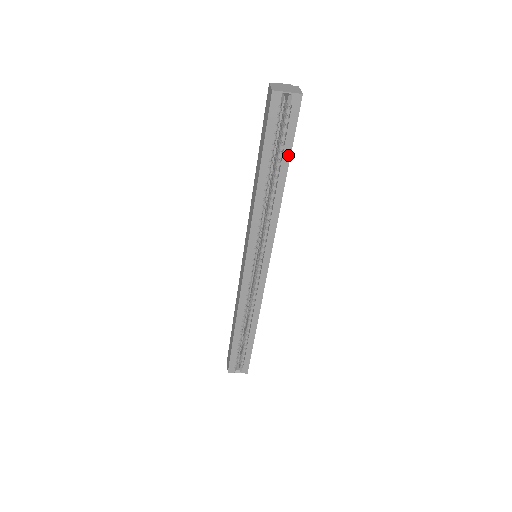
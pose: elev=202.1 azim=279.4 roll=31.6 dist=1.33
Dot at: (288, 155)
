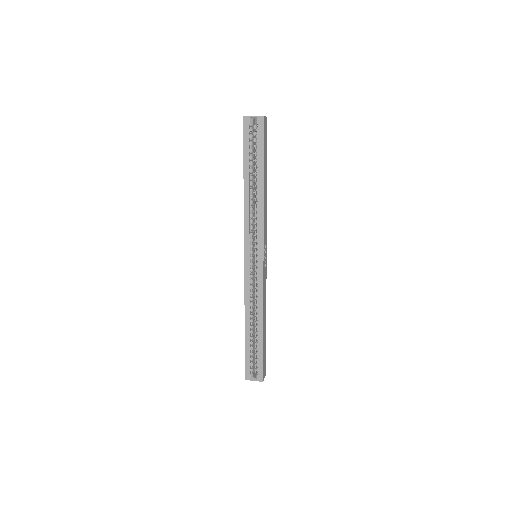
Dot at: (262, 162)
